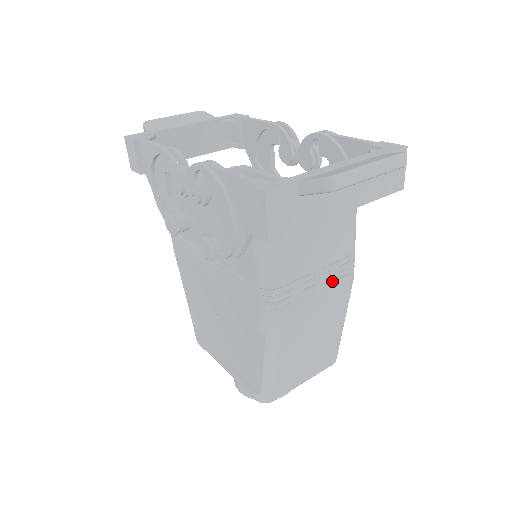
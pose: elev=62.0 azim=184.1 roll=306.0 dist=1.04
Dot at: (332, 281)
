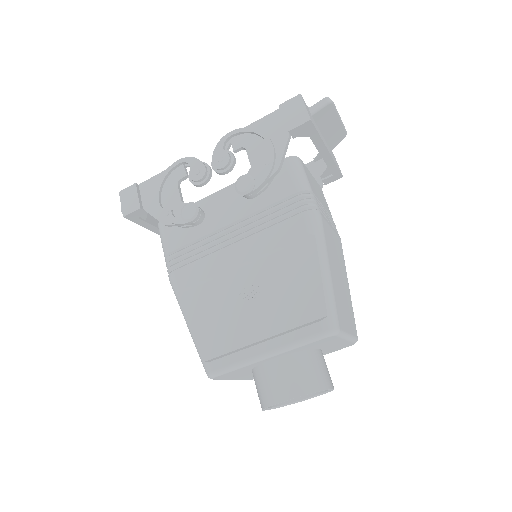
Dot at: (332, 225)
